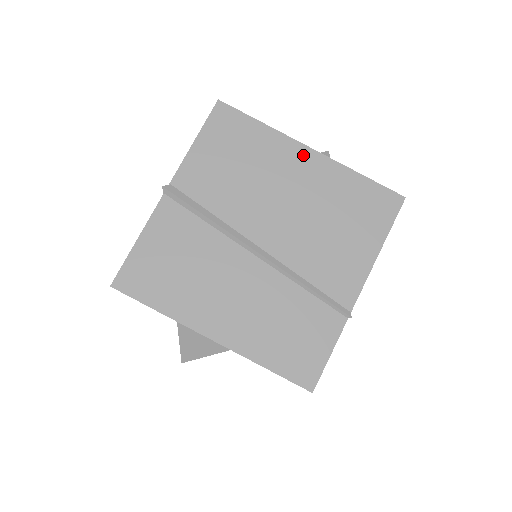
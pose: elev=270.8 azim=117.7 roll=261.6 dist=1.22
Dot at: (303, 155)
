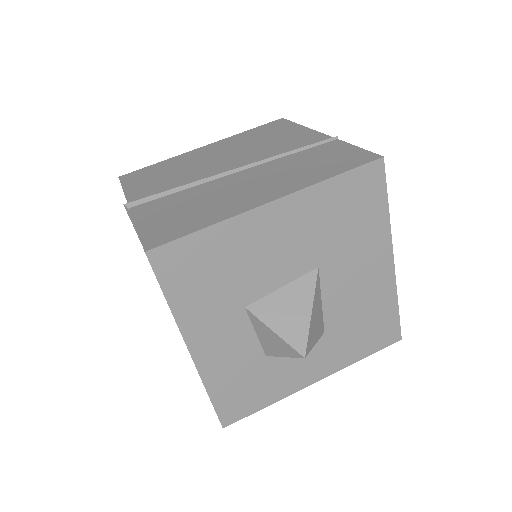
Dot at: (202, 149)
